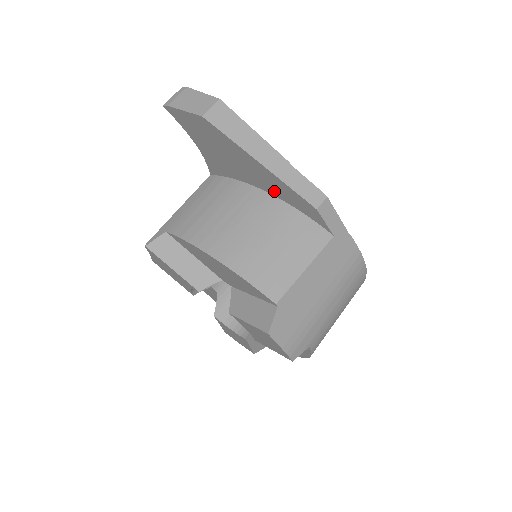
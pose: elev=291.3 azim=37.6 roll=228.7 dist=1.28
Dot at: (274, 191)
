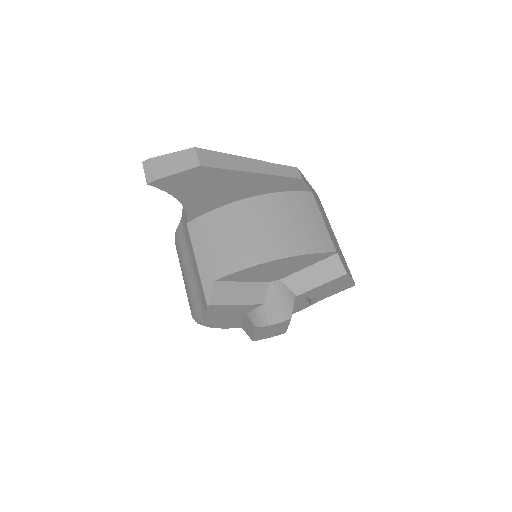
Dot at: (262, 190)
